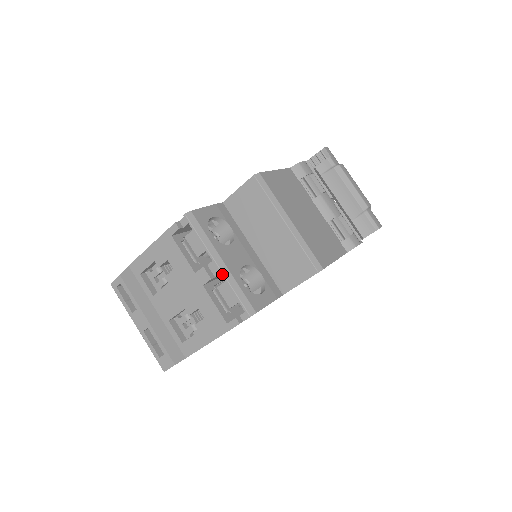
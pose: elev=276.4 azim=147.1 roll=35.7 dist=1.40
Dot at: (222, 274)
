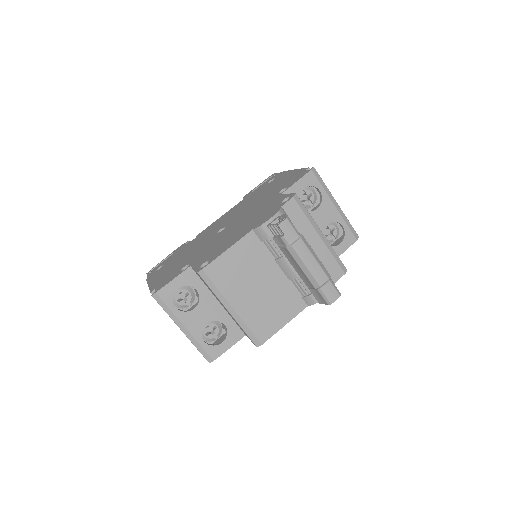
Dot at: (186, 336)
